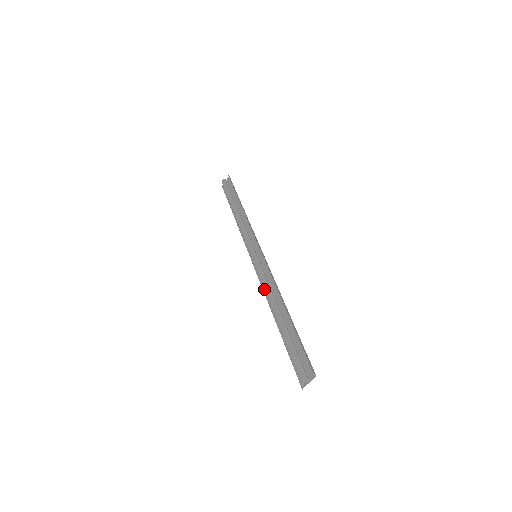
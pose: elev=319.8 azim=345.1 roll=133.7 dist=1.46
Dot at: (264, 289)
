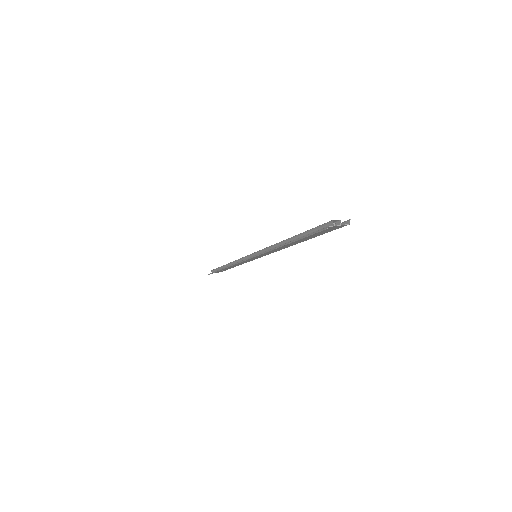
Dot at: (271, 245)
